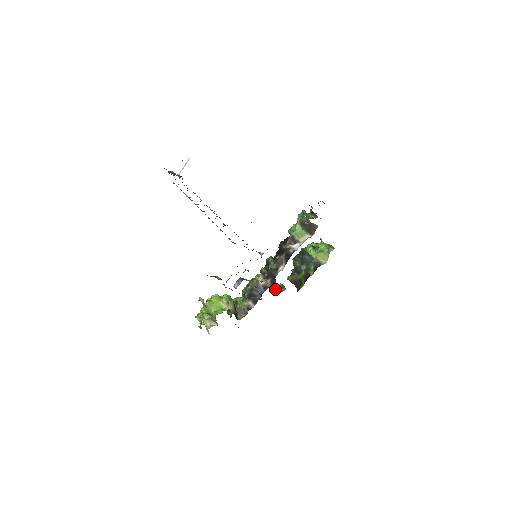
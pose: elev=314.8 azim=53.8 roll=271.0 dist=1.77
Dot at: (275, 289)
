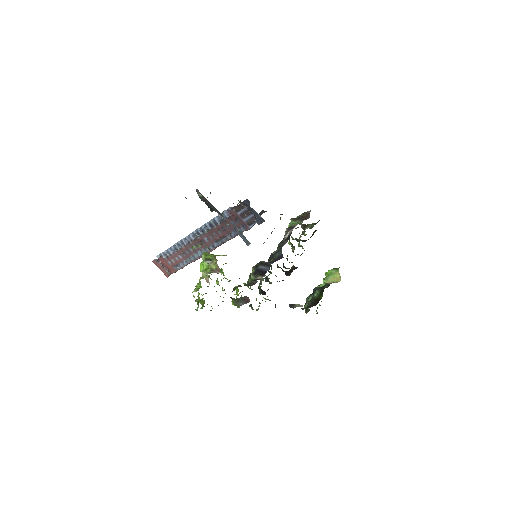
Dot at: (289, 305)
